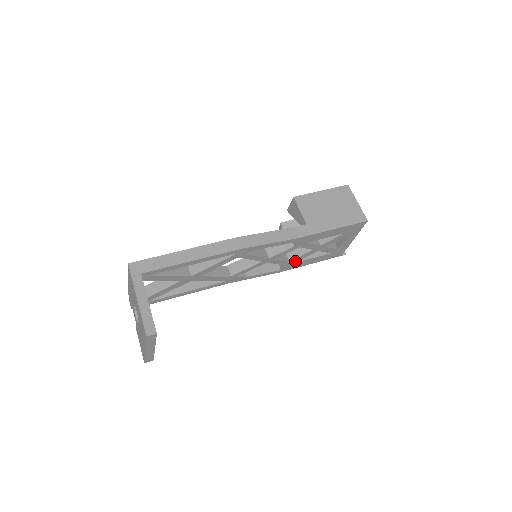
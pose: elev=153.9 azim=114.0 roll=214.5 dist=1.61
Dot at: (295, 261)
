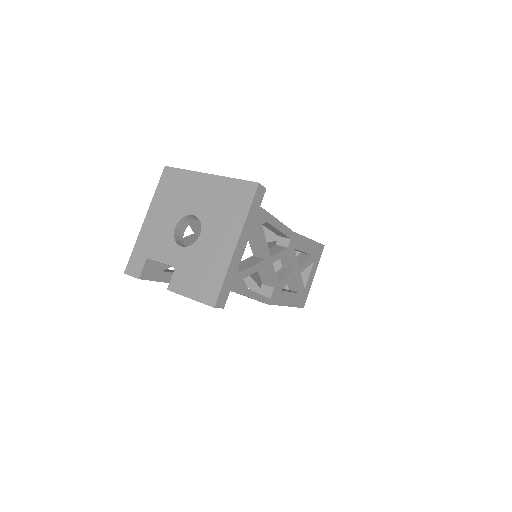
Dot at: (281, 287)
